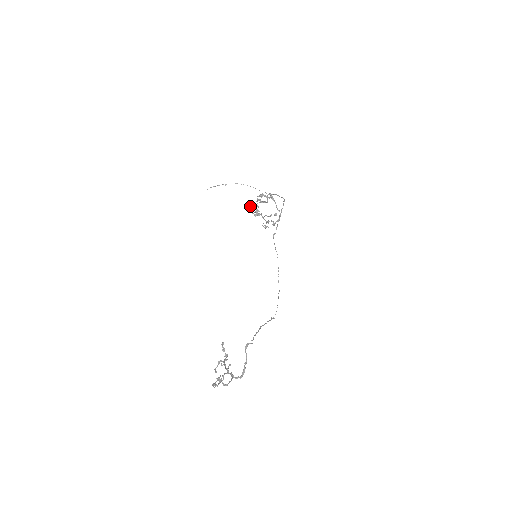
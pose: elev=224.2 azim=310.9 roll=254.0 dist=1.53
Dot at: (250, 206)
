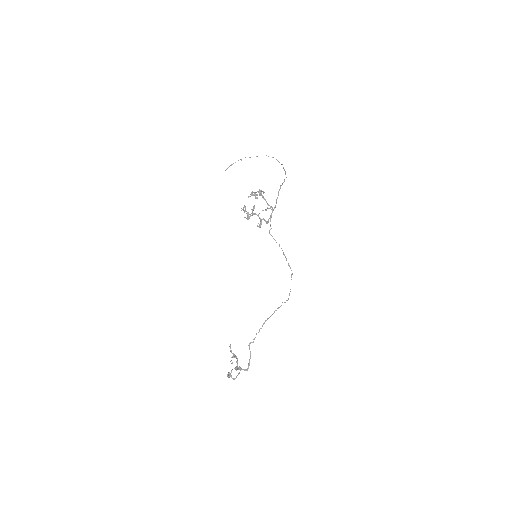
Dot at: (242, 209)
